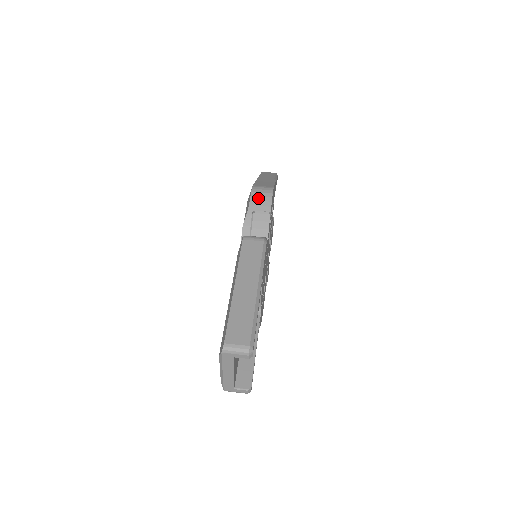
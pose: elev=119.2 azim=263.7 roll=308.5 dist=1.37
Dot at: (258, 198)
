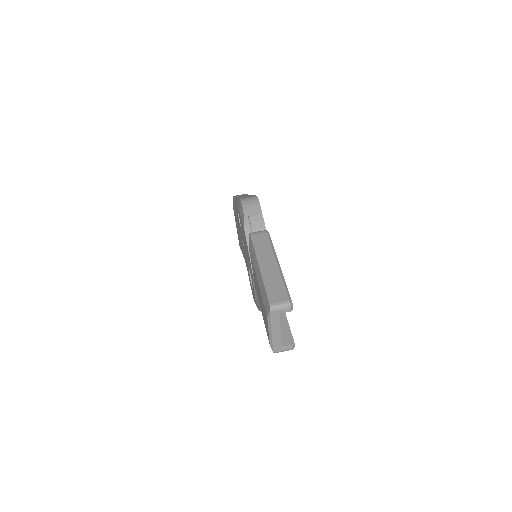
Dot at: (249, 205)
